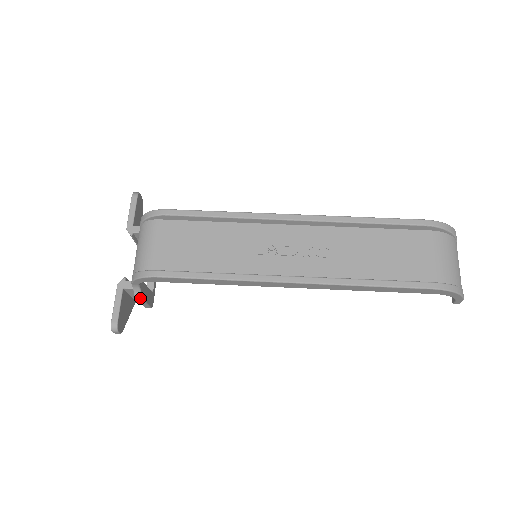
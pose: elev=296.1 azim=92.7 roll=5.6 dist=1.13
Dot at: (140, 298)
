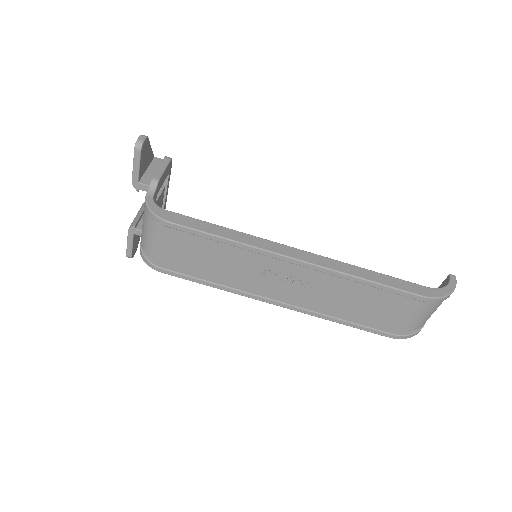
Dot at: occluded
